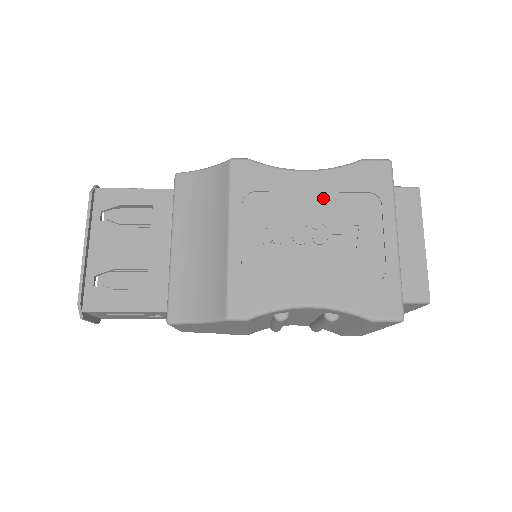
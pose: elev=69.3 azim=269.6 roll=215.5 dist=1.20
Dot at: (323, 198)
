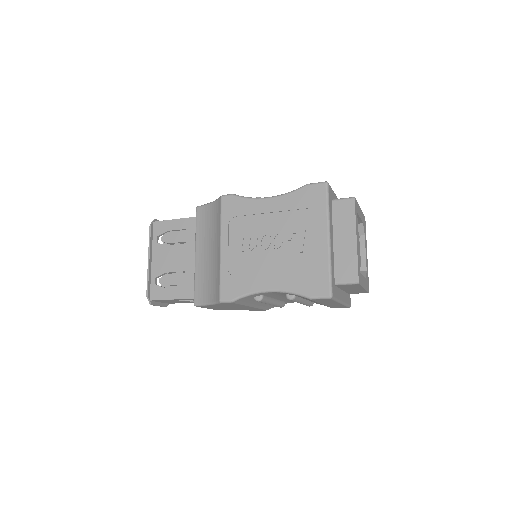
Dot at: (279, 216)
